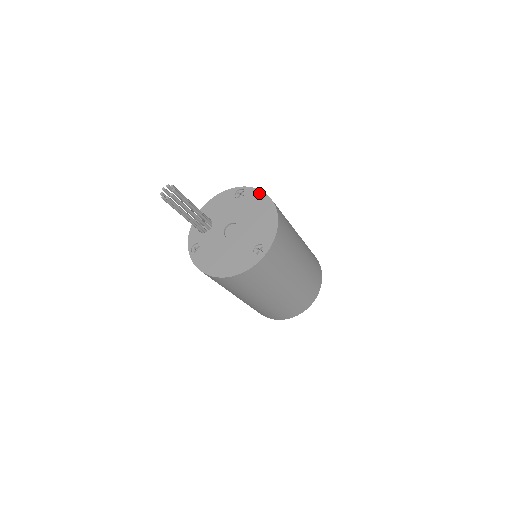
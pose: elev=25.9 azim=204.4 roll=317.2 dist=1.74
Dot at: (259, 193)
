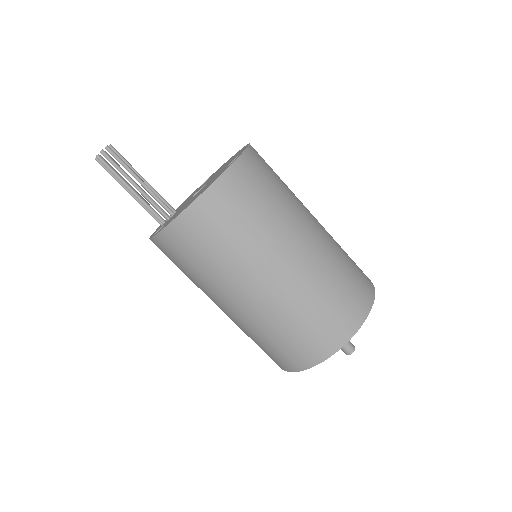
Dot at: occluded
